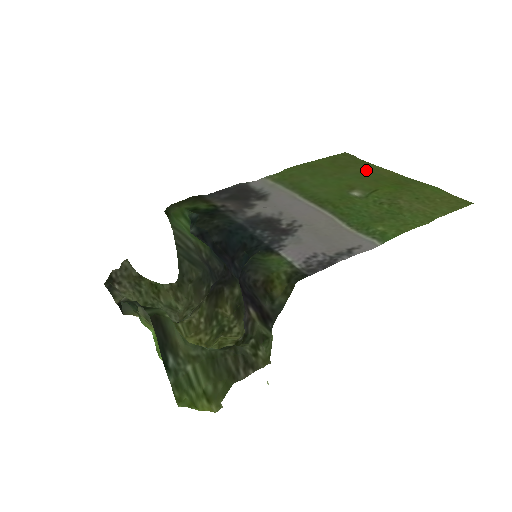
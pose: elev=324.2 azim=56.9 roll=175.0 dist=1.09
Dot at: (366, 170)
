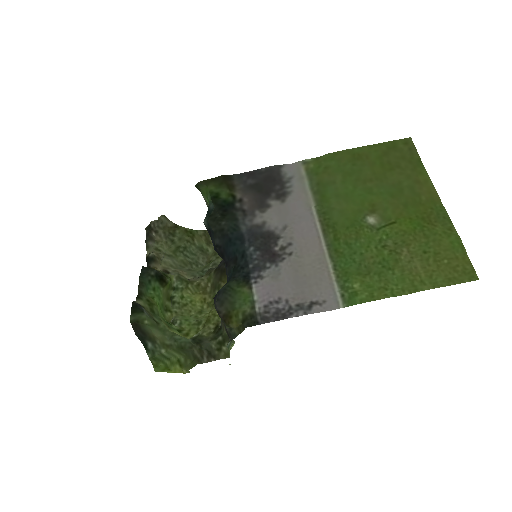
Dot at: (408, 182)
